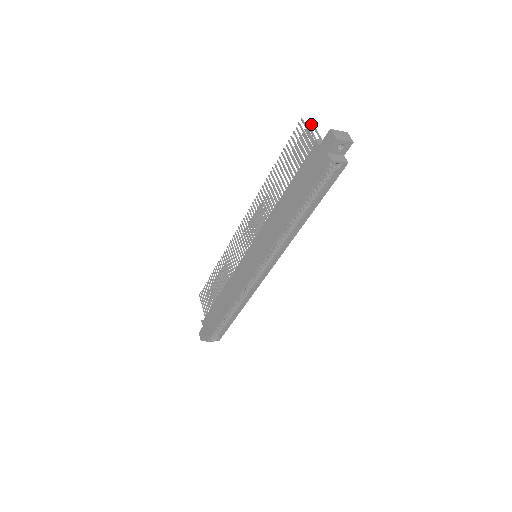
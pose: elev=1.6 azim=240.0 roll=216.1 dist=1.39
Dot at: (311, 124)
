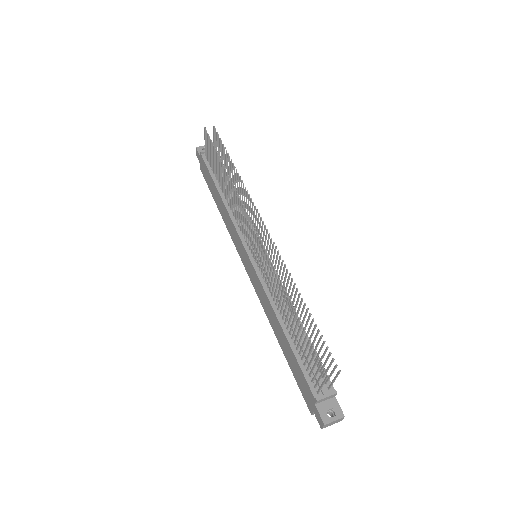
Dot at: (337, 373)
